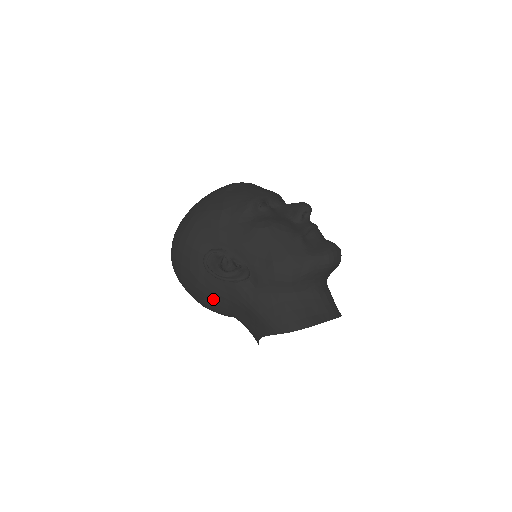
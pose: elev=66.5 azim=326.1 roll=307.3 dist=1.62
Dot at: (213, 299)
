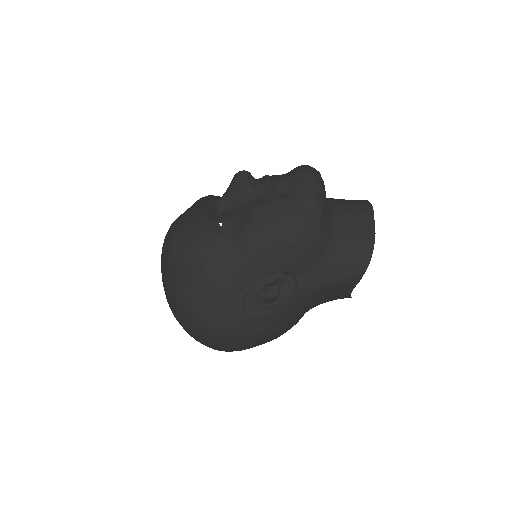
Dot at: (287, 324)
